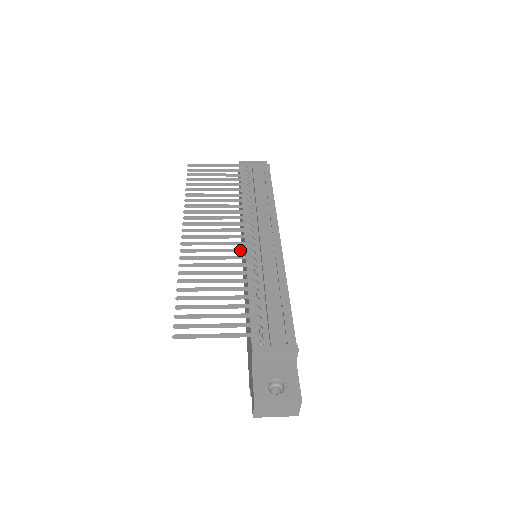
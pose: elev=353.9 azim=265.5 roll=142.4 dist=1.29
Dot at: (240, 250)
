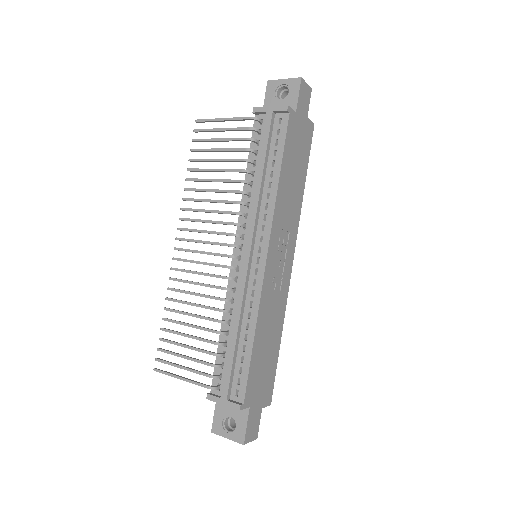
Dot at: (217, 277)
